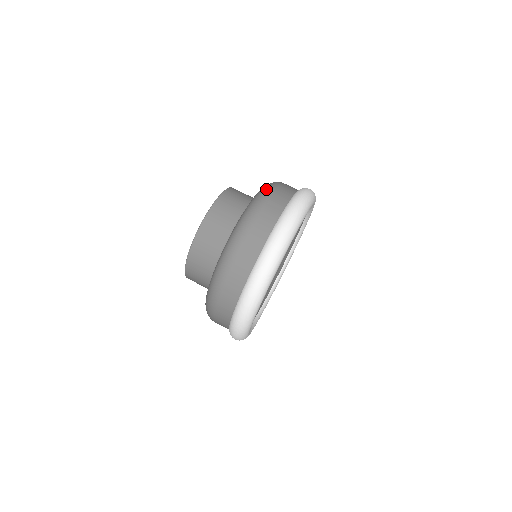
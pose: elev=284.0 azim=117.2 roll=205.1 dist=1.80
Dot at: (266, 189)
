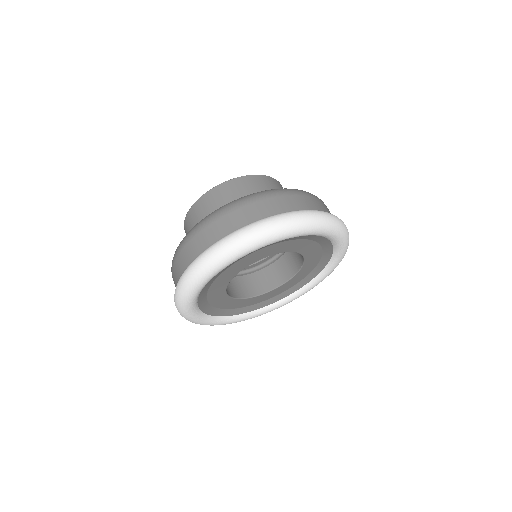
Dot at: occluded
